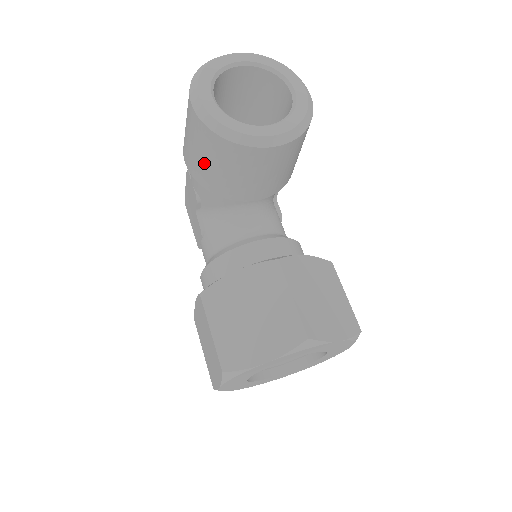
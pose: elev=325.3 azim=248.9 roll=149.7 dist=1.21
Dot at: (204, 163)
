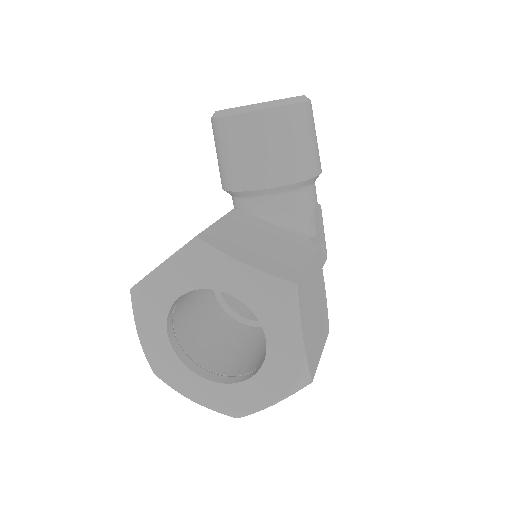
Dot at: (218, 159)
